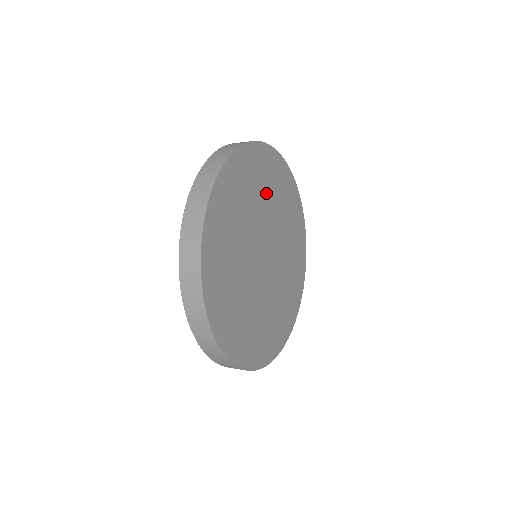
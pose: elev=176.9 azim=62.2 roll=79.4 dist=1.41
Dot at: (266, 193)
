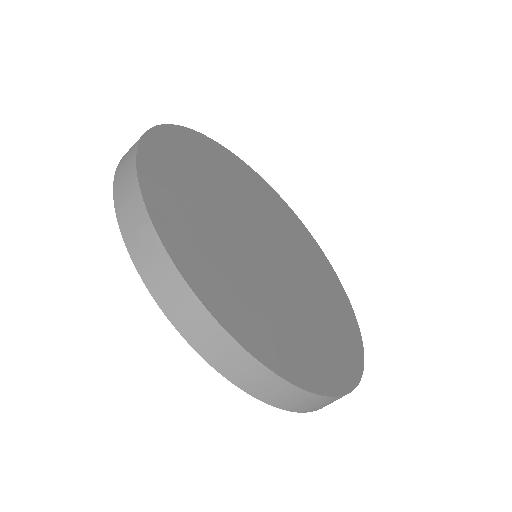
Dot at: (311, 266)
